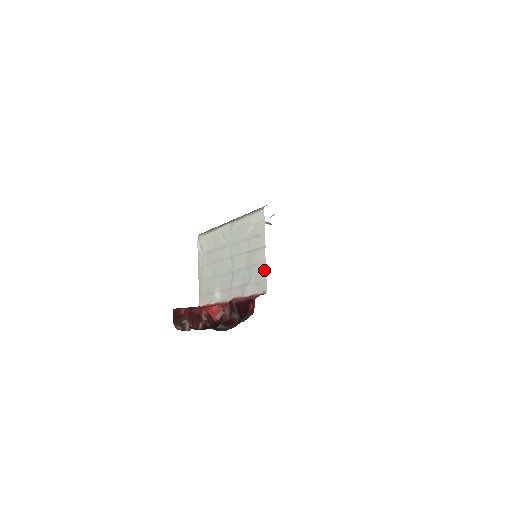
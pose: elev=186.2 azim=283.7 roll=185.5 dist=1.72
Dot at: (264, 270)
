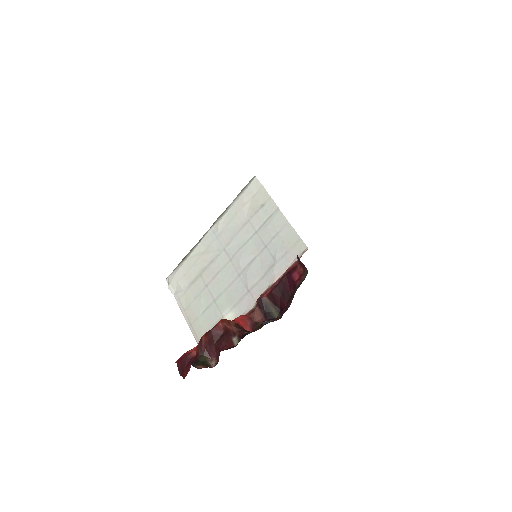
Dot at: (290, 230)
